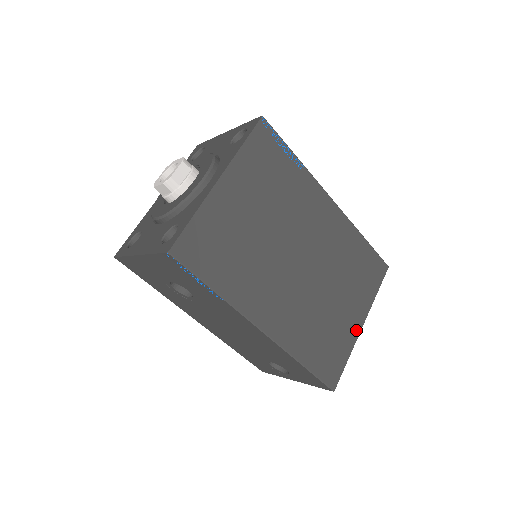
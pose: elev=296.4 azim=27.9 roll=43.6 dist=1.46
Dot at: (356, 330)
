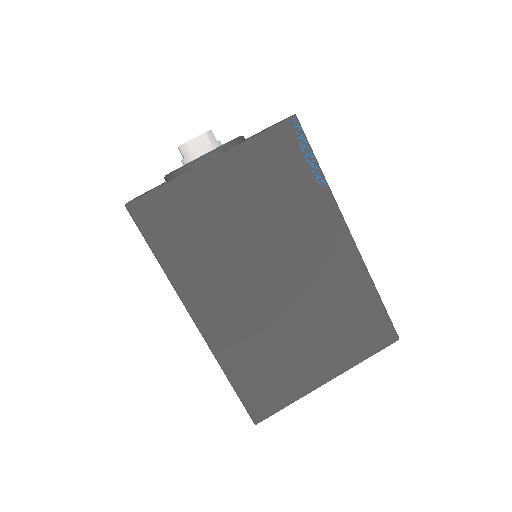
Dot at: (316, 381)
